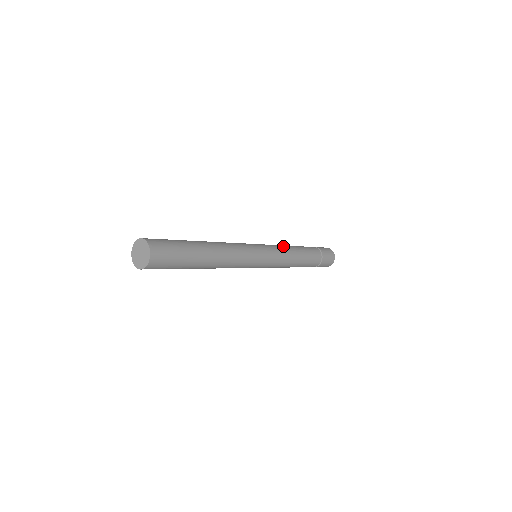
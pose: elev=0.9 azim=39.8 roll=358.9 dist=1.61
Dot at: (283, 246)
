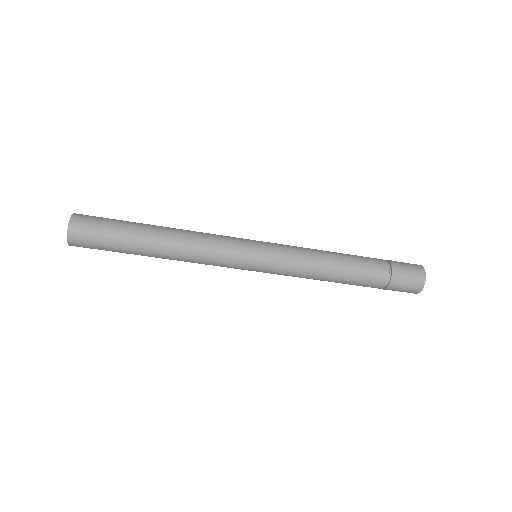
Dot at: occluded
